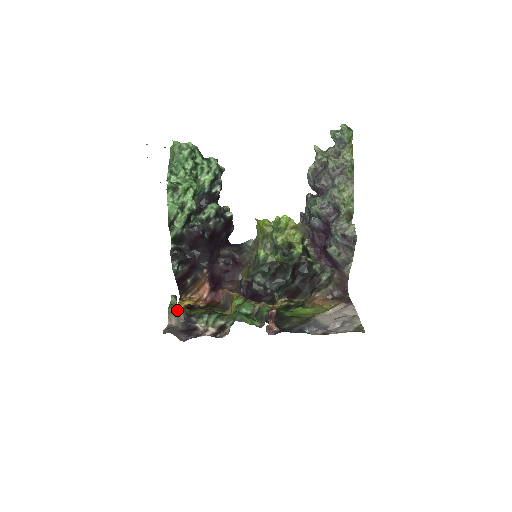
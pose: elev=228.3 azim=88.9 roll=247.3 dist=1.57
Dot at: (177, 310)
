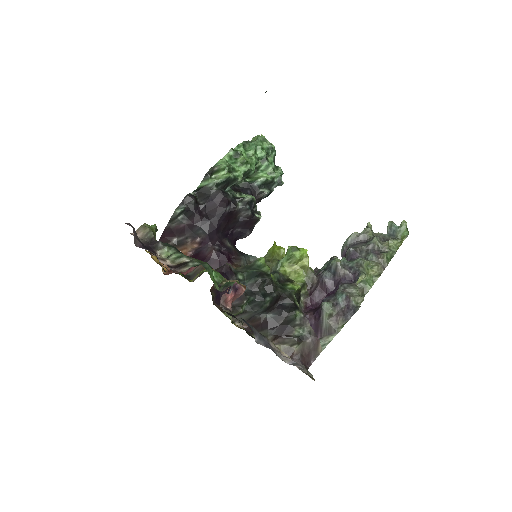
Dot at: (152, 229)
